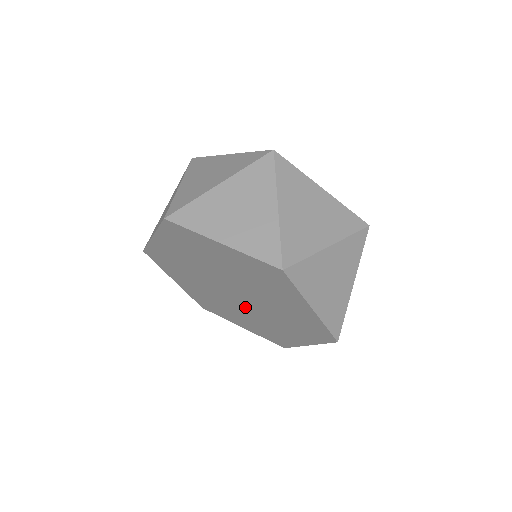
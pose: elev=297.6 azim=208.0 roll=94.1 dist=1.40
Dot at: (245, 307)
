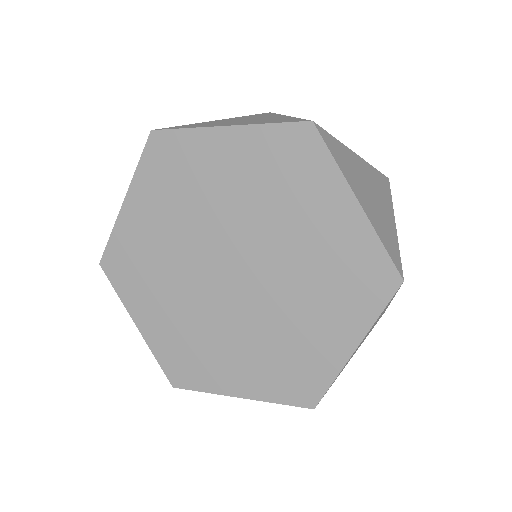
Dot at: (250, 305)
